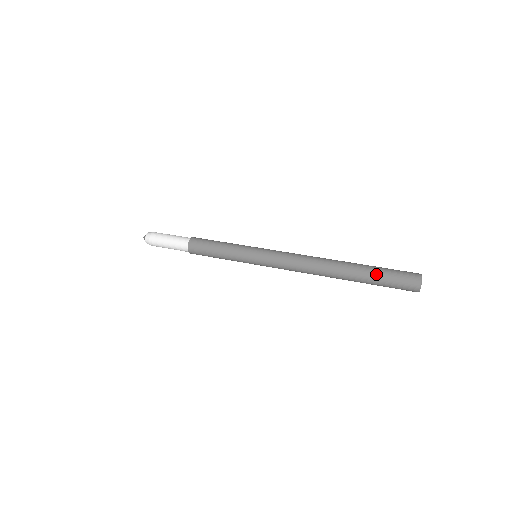
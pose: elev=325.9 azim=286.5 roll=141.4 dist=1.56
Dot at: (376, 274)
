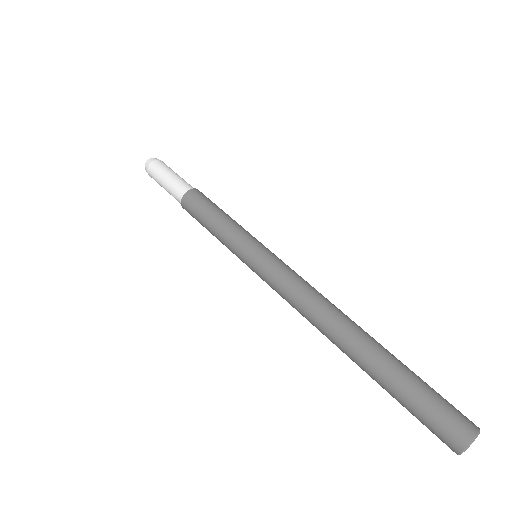
Dot at: (402, 384)
